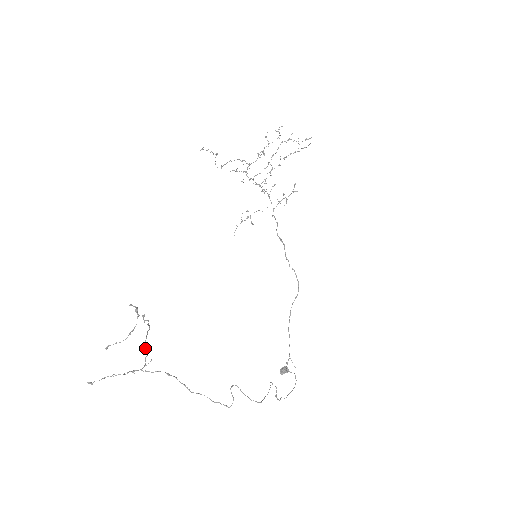
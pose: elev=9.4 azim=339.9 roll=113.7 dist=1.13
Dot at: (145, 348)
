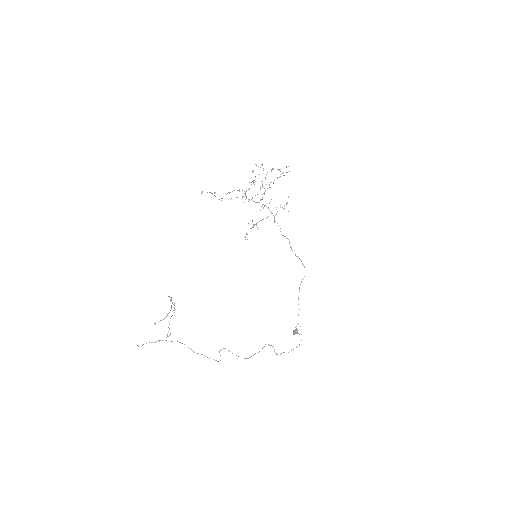
Dot at: occluded
